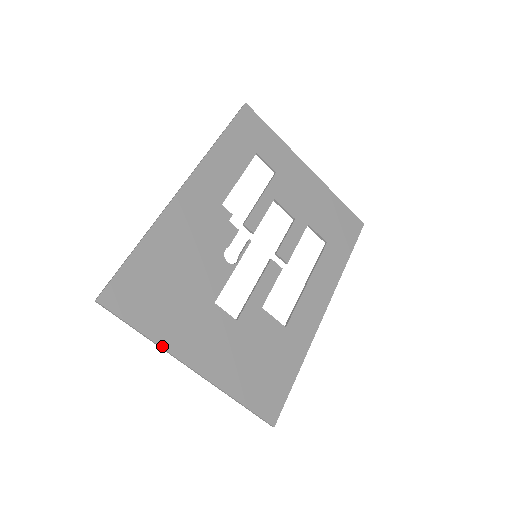
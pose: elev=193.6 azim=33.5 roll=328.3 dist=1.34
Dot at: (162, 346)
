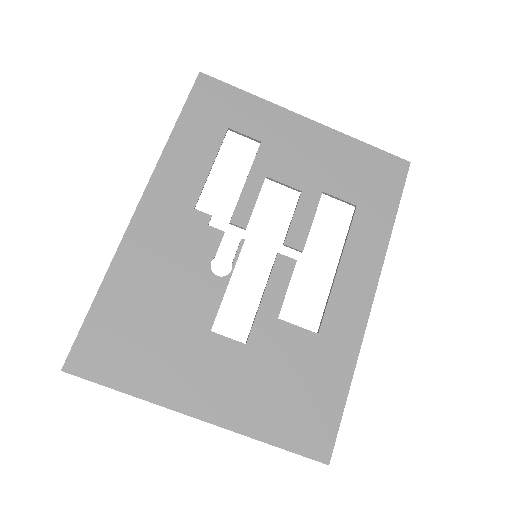
Dot at: (153, 401)
